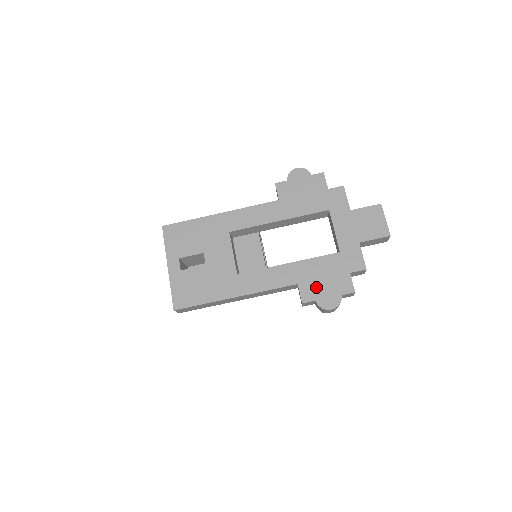
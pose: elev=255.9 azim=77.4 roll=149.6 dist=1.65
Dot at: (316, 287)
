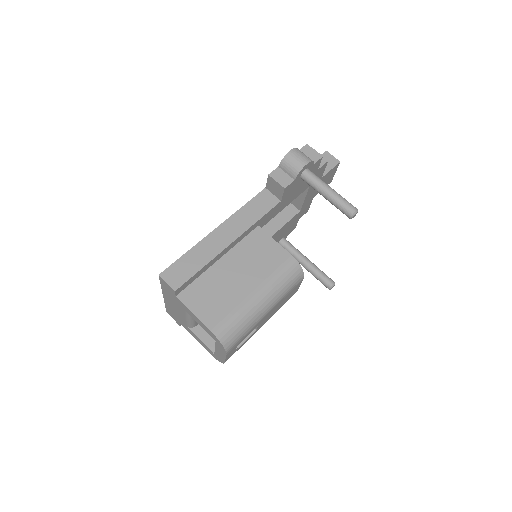
Dot at: occluded
